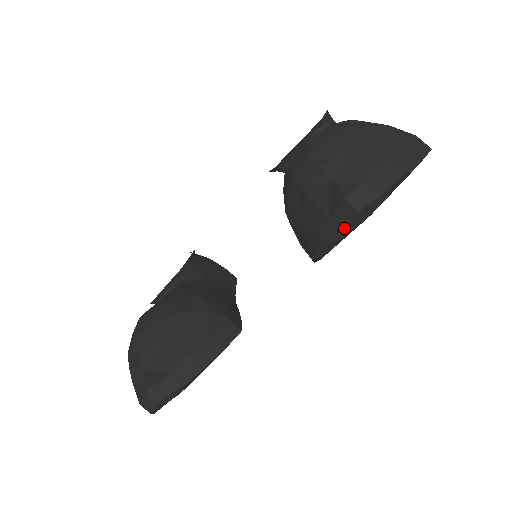
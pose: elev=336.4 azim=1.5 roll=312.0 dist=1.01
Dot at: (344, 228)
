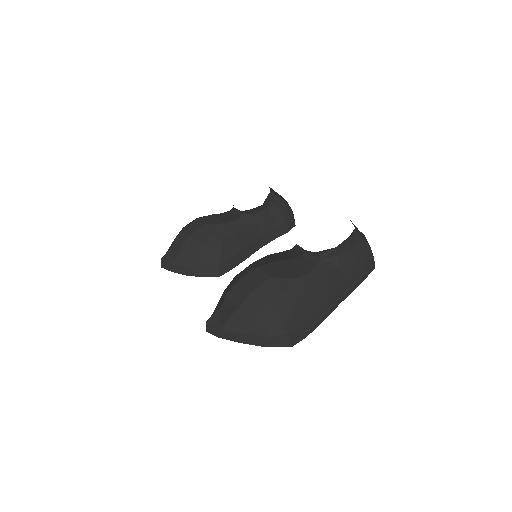
Dot at: occluded
